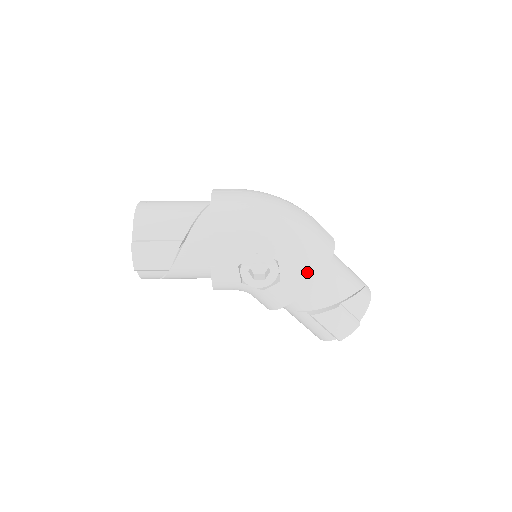
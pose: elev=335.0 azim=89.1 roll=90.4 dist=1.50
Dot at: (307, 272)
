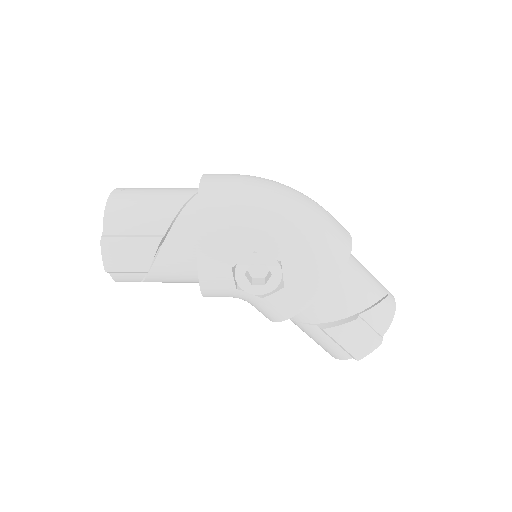
Dot at: (317, 276)
